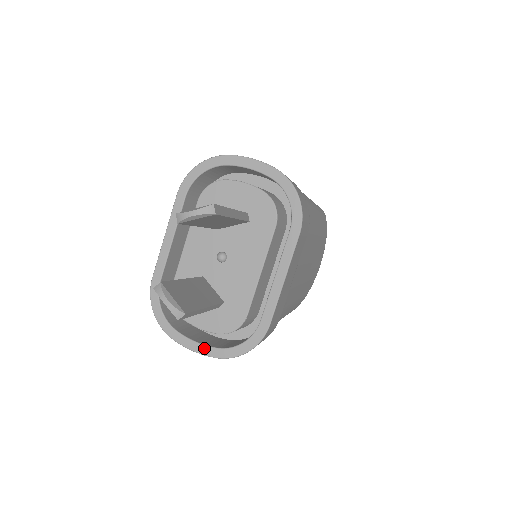
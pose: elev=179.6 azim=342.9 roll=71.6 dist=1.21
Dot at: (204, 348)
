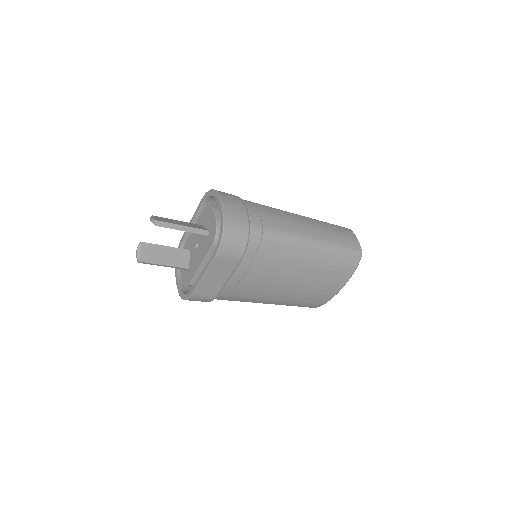
Dot at: (178, 285)
